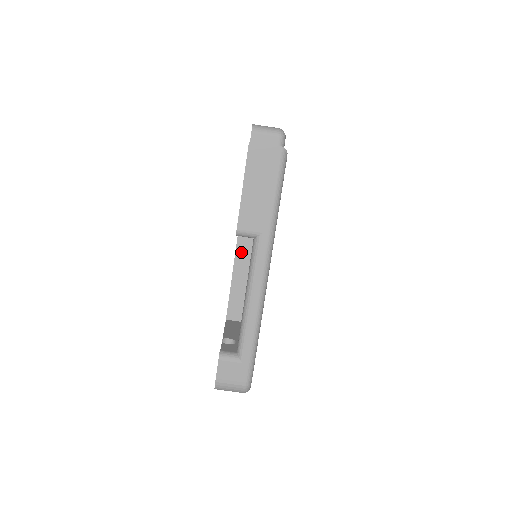
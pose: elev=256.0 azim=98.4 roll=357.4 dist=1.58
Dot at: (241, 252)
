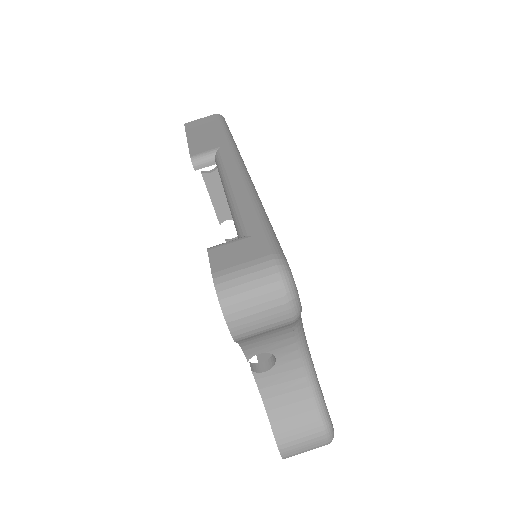
Dot at: occluded
